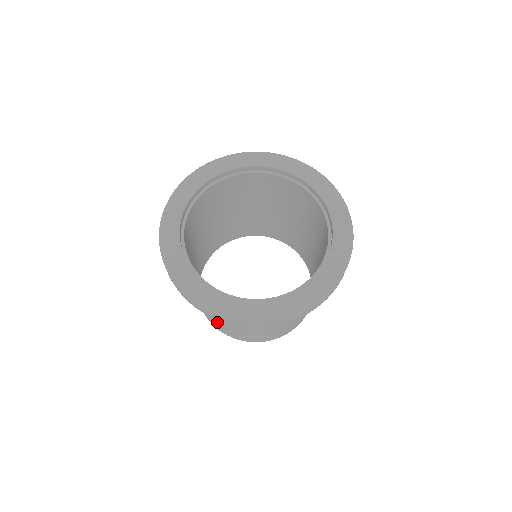
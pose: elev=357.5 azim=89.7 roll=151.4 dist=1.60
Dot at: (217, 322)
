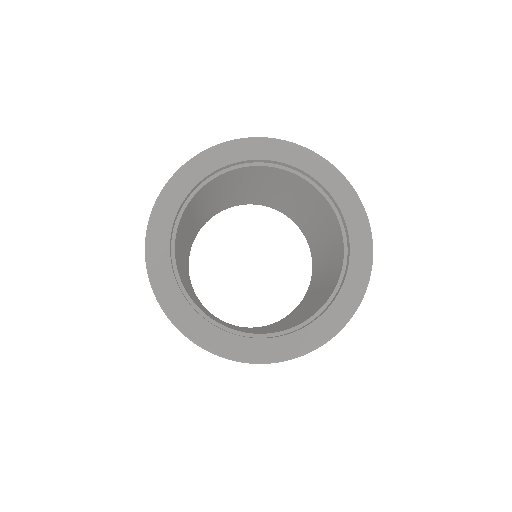
Dot at: occluded
